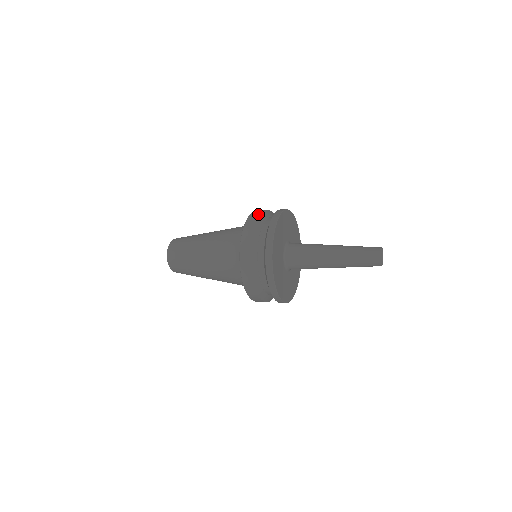
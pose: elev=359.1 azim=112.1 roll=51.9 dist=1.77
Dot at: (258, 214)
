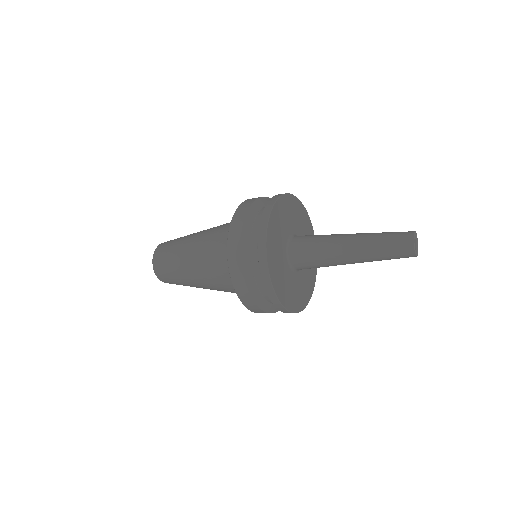
Dot at: (240, 222)
